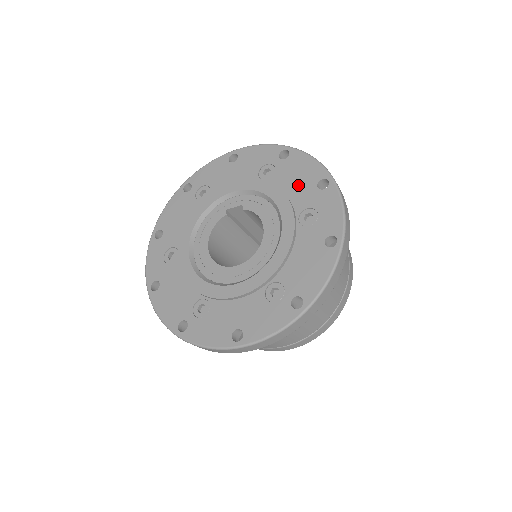
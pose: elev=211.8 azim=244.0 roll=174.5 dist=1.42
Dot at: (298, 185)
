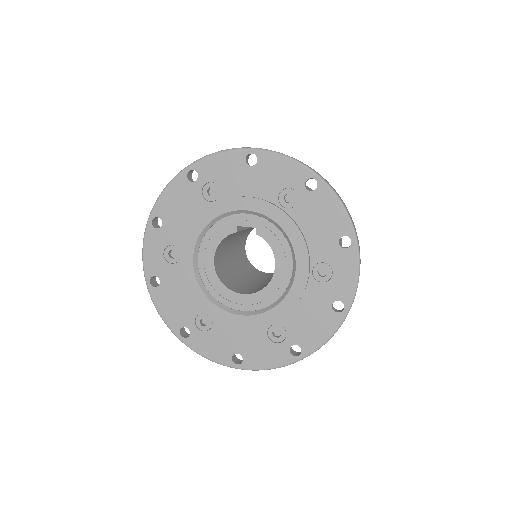
Dot at: (319, 231)
